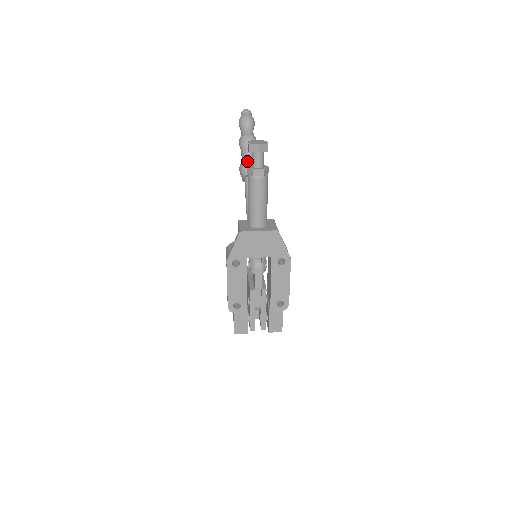
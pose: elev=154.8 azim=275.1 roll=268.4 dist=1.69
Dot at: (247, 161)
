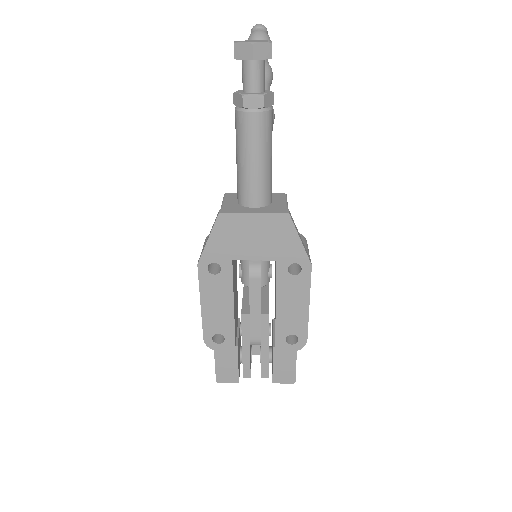
Dot at: occluded
